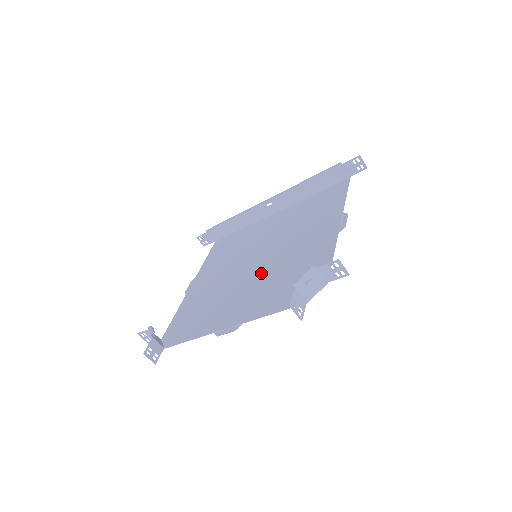
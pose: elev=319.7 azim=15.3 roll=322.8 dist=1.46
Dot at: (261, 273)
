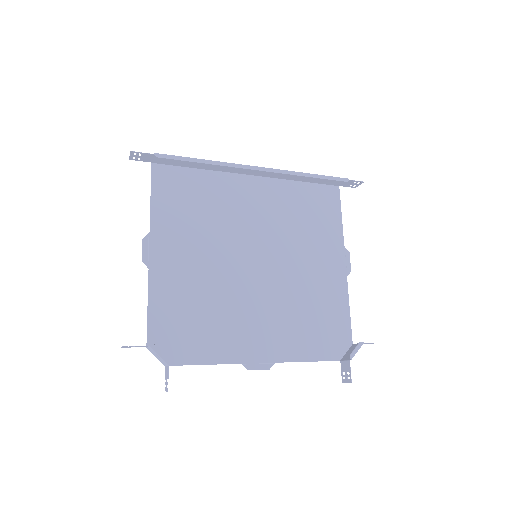
Dot at: (273, 291)
